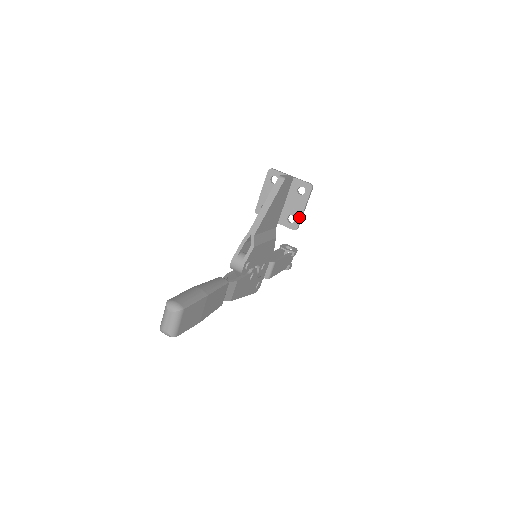
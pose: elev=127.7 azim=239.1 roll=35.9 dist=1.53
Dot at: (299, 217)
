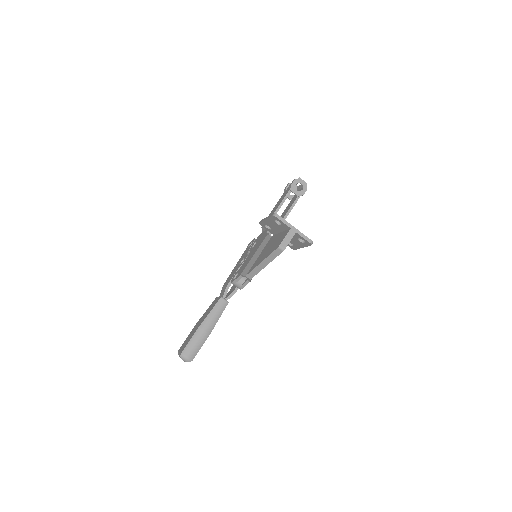
Dot at: (297, 248)
